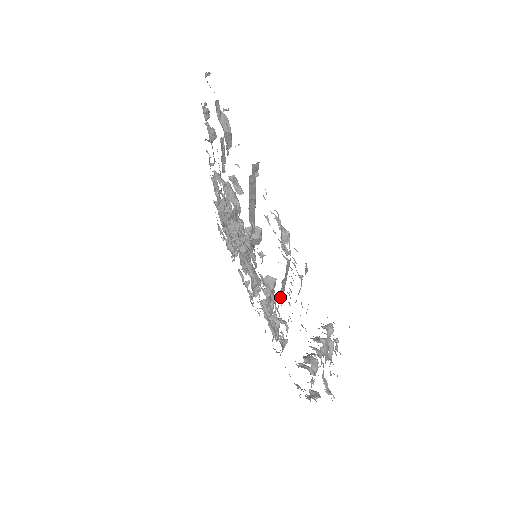
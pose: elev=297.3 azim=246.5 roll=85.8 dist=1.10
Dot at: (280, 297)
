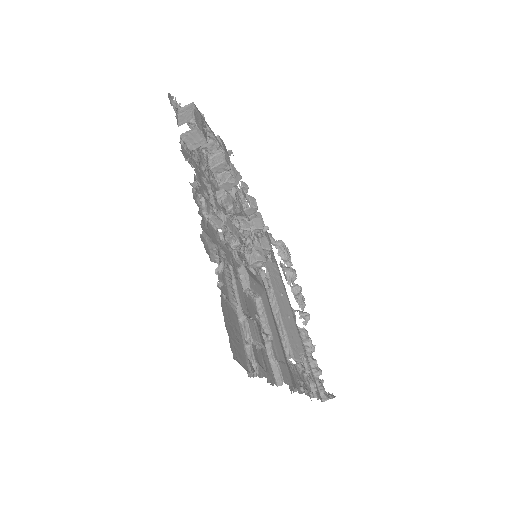
Dot at: occluded
